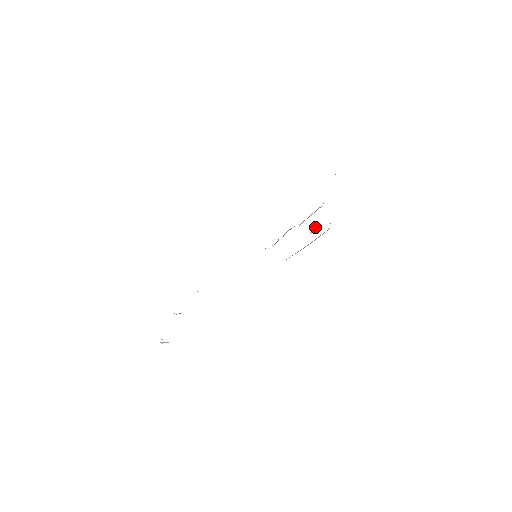
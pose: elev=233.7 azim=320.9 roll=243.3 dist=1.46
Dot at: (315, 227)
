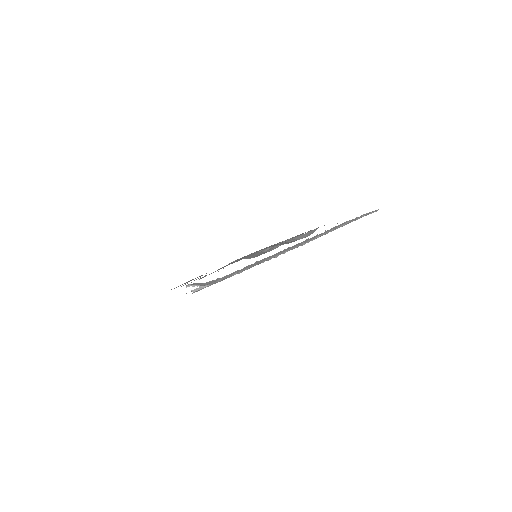
Dot at: occluded
